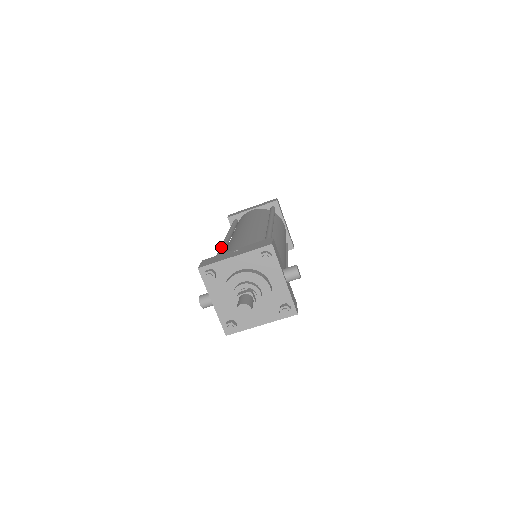
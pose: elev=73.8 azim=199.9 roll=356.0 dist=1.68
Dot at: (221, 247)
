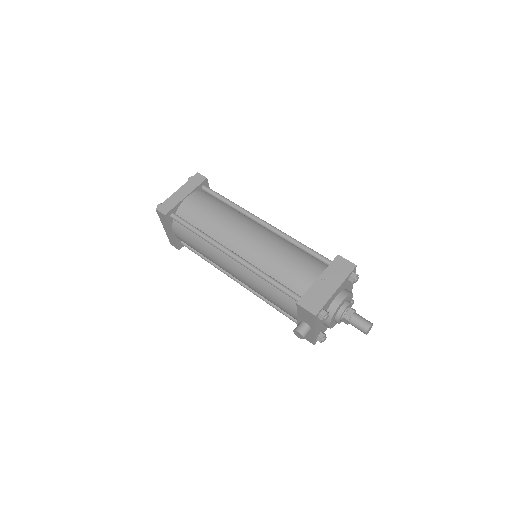
Dot at: (262, 272)
